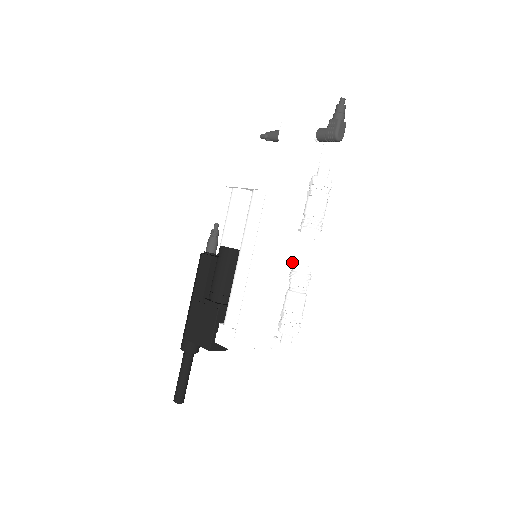
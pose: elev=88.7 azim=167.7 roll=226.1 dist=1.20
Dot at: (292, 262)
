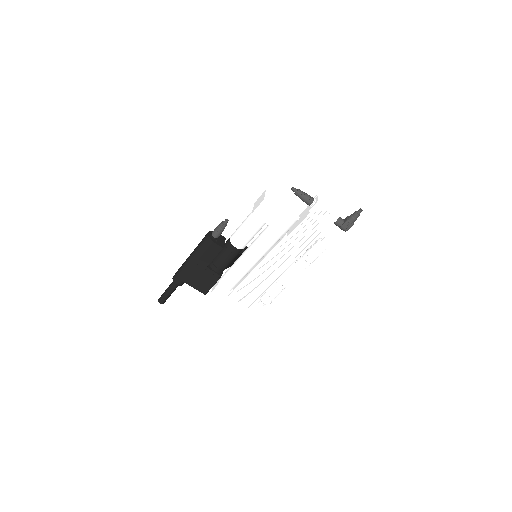
Dot at: (288, 281)
